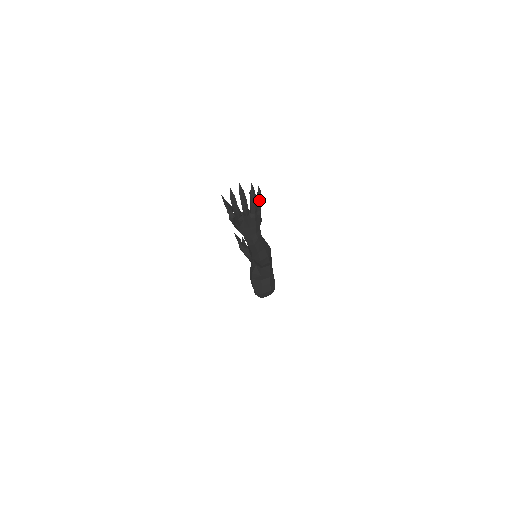
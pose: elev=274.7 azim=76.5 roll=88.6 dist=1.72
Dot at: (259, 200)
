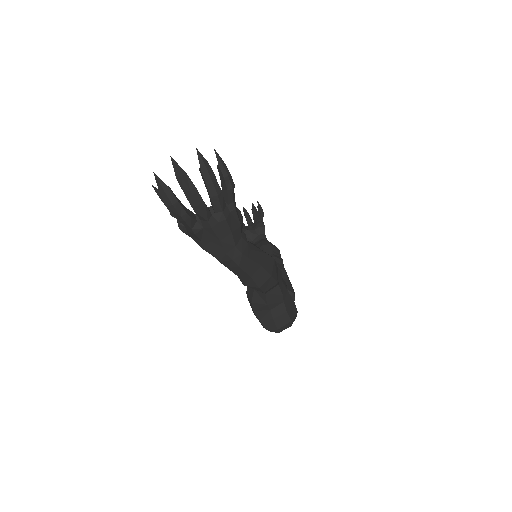
Dot at: (225, 181)
